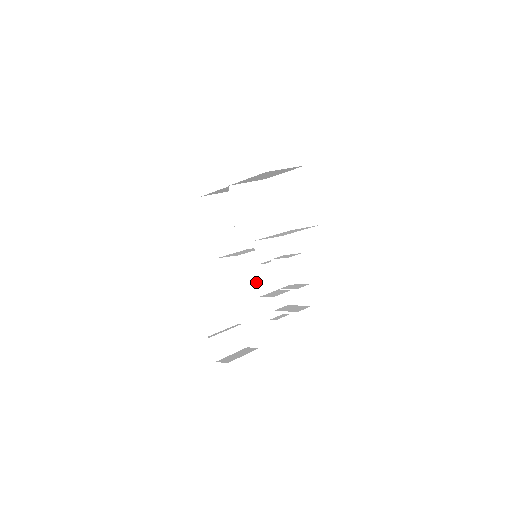
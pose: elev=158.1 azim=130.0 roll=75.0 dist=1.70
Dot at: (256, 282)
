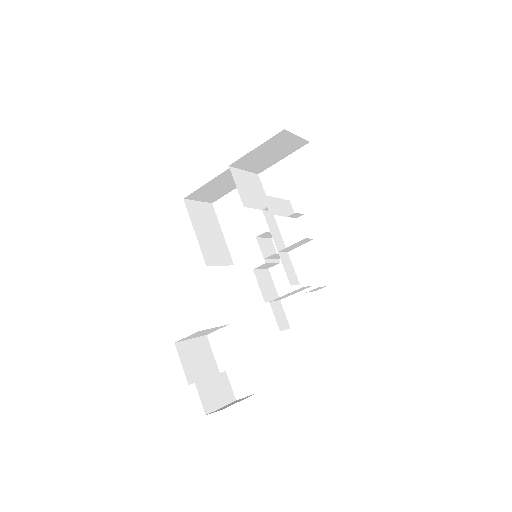
Dot at: (260, 285)
